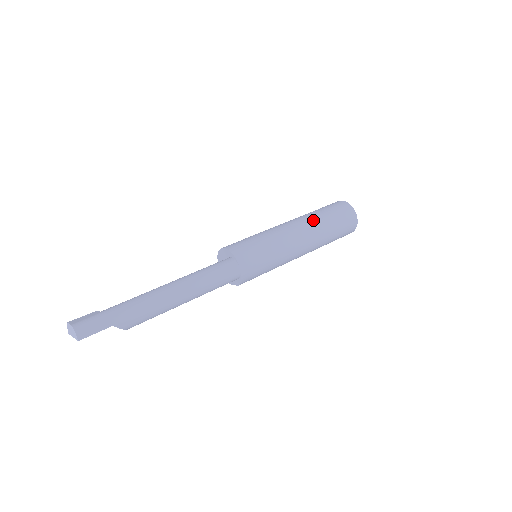
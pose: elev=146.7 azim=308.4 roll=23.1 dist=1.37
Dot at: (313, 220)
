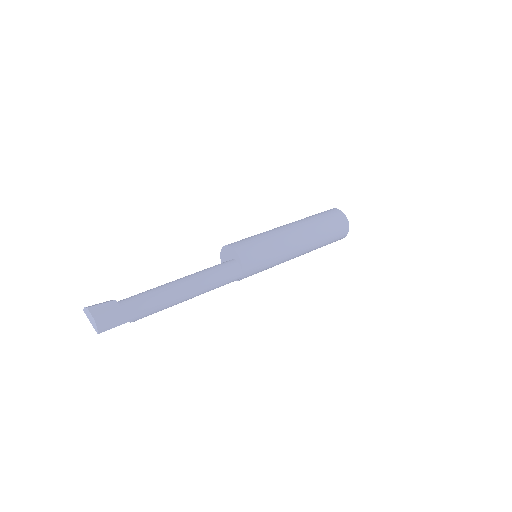
Dot at: (315, 235)
